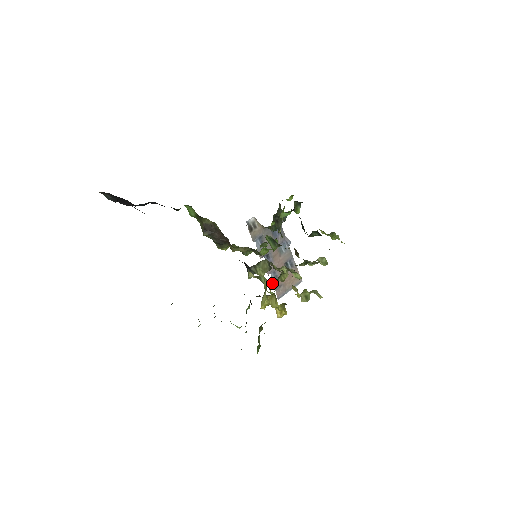
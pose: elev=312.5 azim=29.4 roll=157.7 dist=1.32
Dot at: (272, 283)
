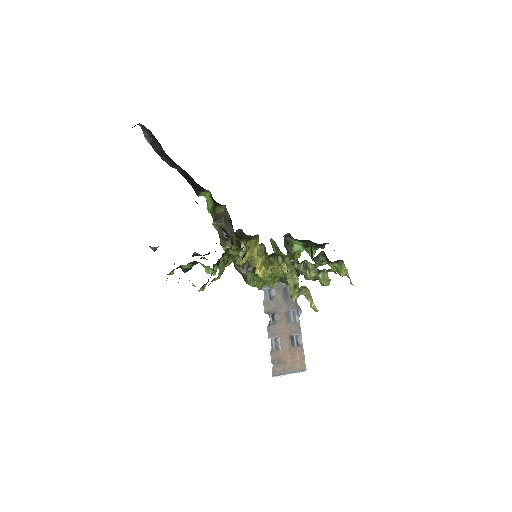
Dot at: (271, 351)
